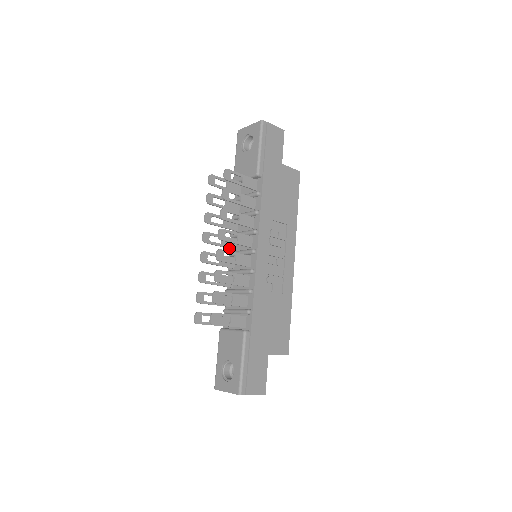
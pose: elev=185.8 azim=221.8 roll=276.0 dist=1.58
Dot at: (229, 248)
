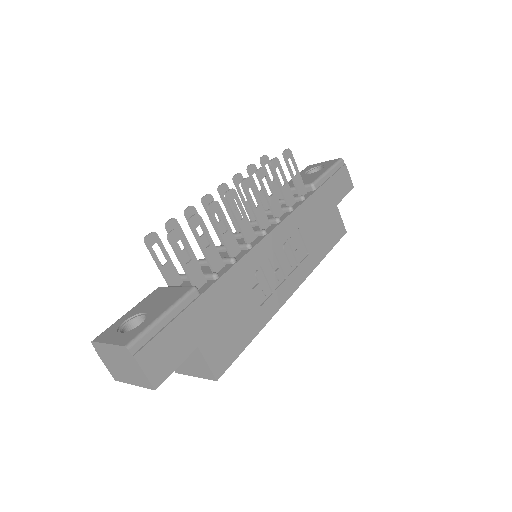
Dot at: (235, 225)
